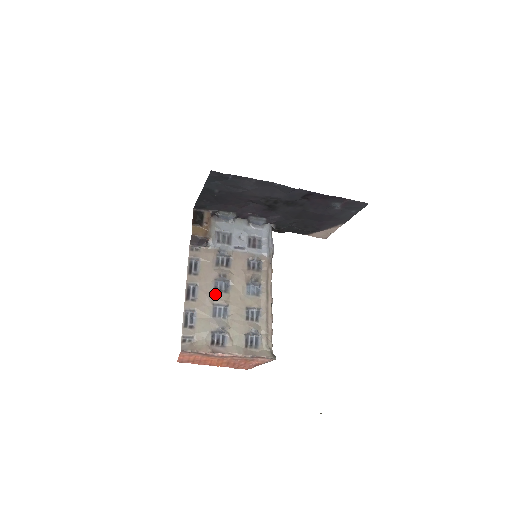
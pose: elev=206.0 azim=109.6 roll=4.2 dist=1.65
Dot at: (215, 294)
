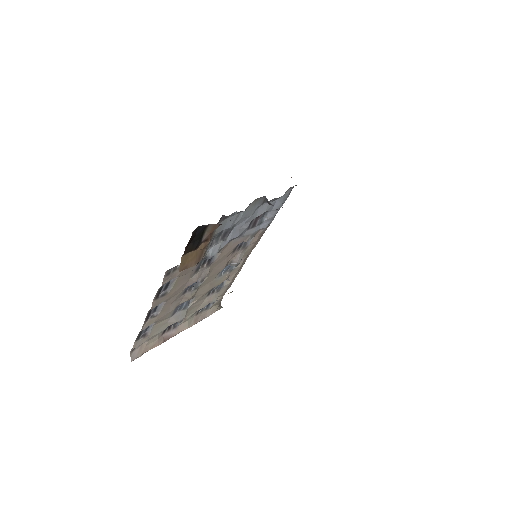
Dot at: (182, 297)
